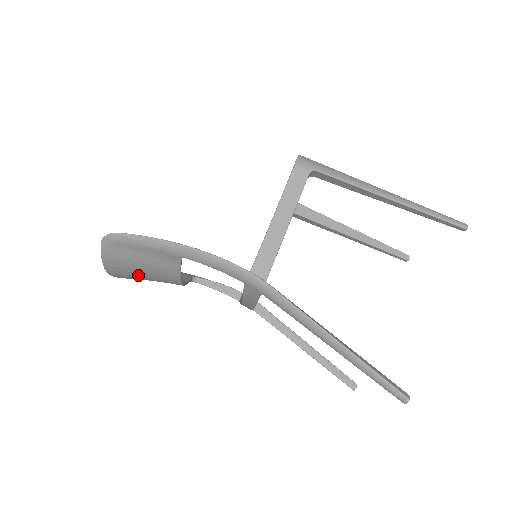
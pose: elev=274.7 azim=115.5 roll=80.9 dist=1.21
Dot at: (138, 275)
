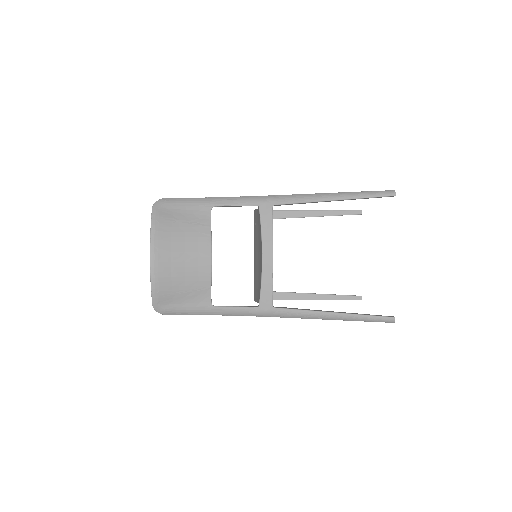
Dot at: (177, 247)
